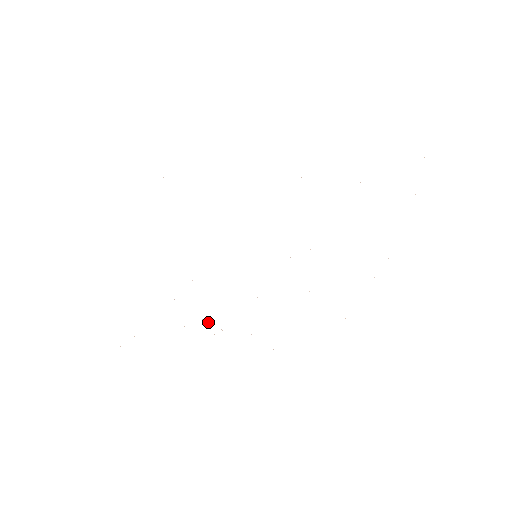
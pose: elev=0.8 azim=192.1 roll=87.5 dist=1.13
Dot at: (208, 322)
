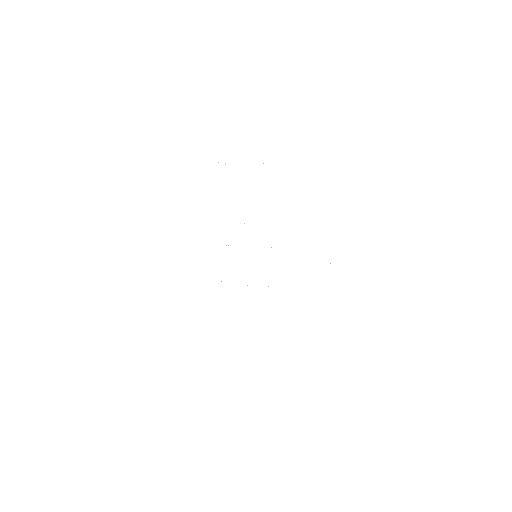
Dot at: occluded
